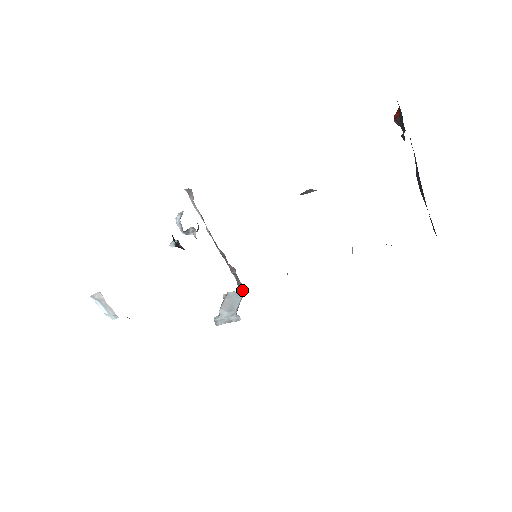
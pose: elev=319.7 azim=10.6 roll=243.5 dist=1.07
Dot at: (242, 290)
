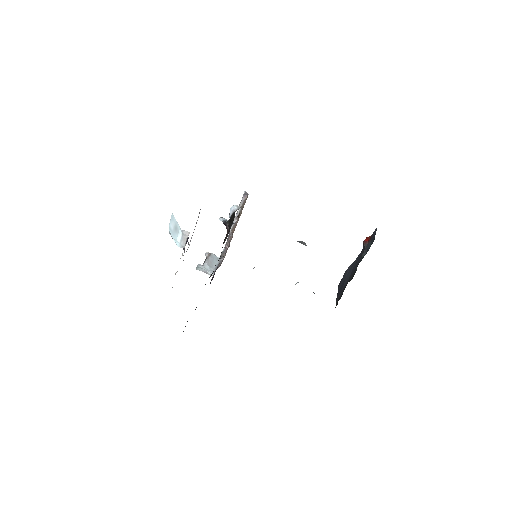
Dot at: (221, 258)
